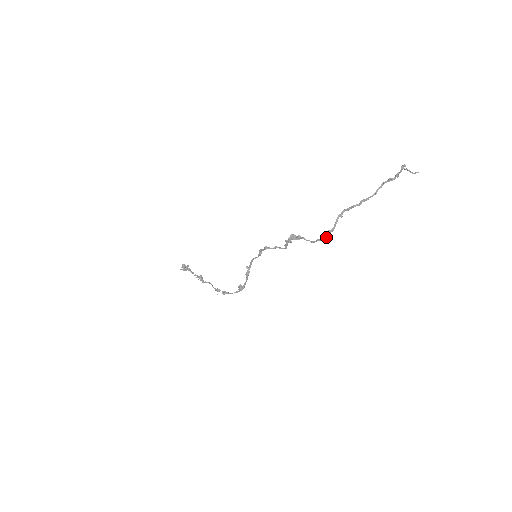
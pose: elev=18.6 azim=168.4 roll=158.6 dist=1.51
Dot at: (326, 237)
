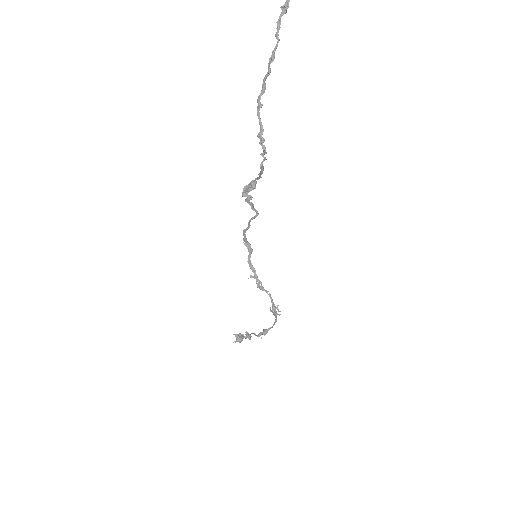
Dot at: (264, 148)
